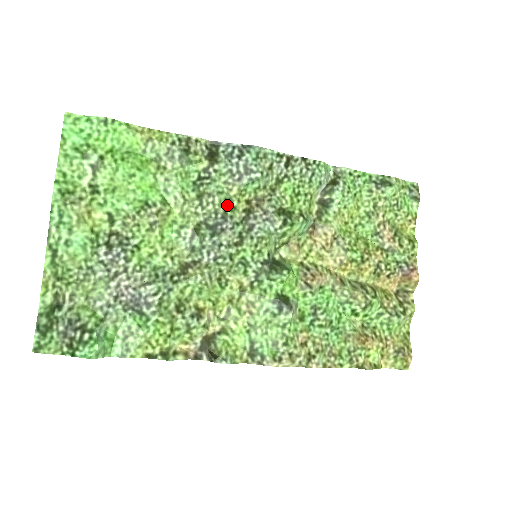
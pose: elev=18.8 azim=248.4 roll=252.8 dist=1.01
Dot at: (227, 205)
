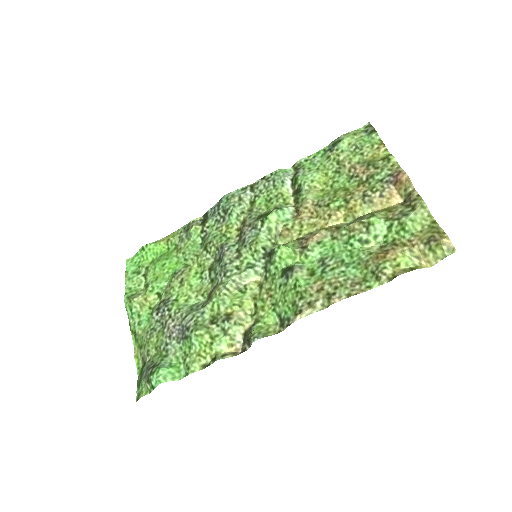
Dot at: (223, 240)
